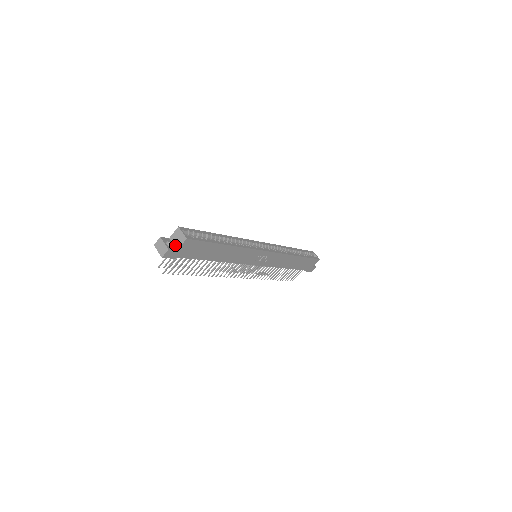
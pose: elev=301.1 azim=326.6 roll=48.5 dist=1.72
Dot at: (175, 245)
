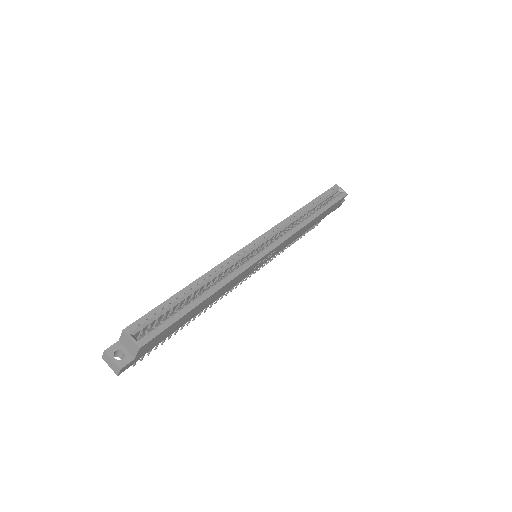
Dot at: (129, 352)
